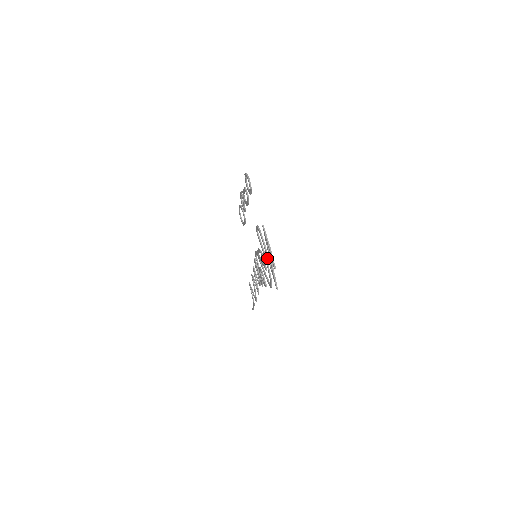
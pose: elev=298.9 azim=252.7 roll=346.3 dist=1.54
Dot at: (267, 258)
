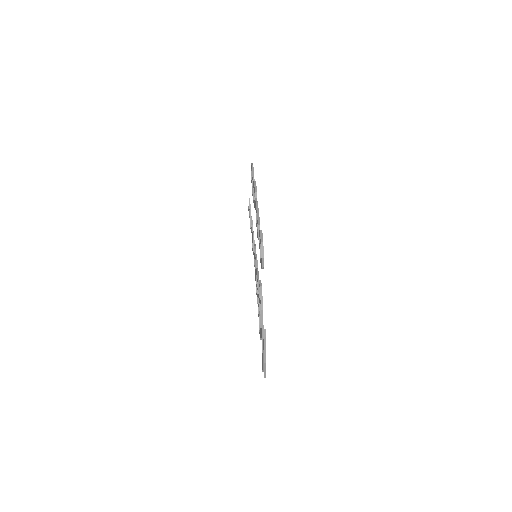
Dot at: (261, 337)
